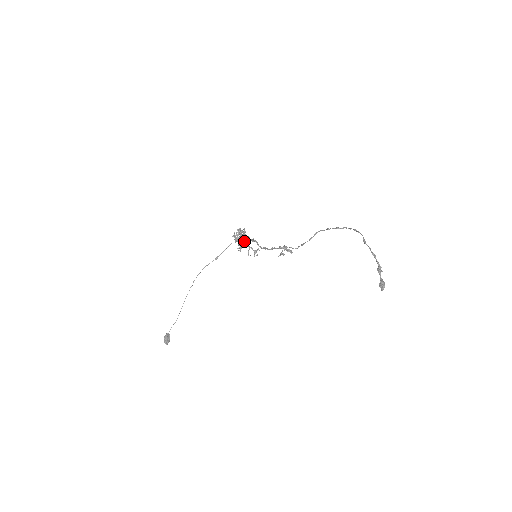
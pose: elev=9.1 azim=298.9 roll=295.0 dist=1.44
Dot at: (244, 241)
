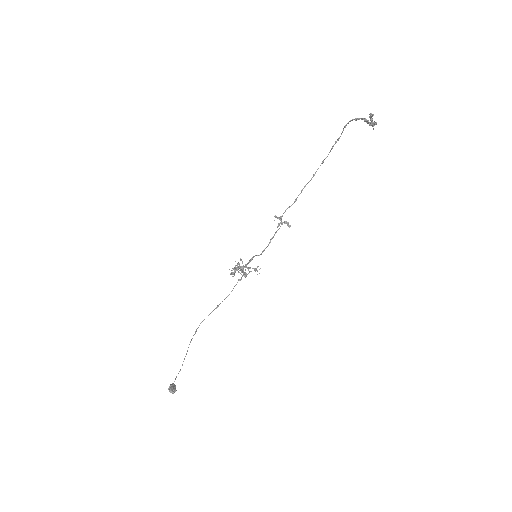
Dot at: occluded
